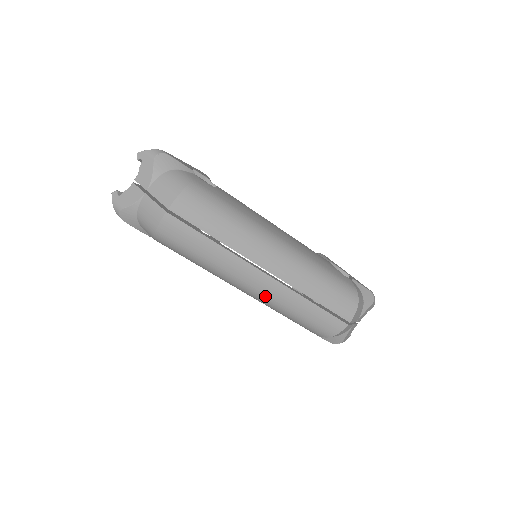
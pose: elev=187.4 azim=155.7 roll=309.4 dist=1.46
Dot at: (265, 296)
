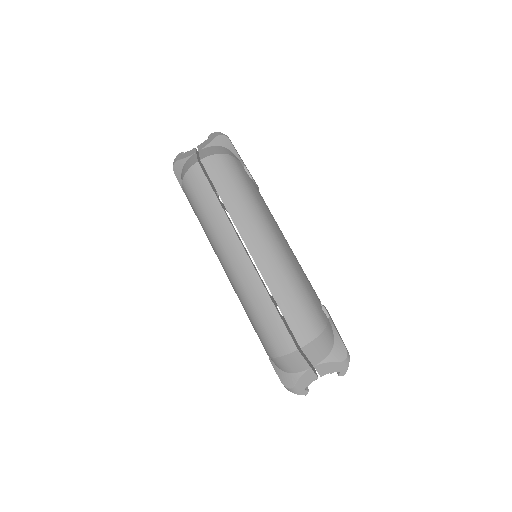
Dot at: (236, 275)
